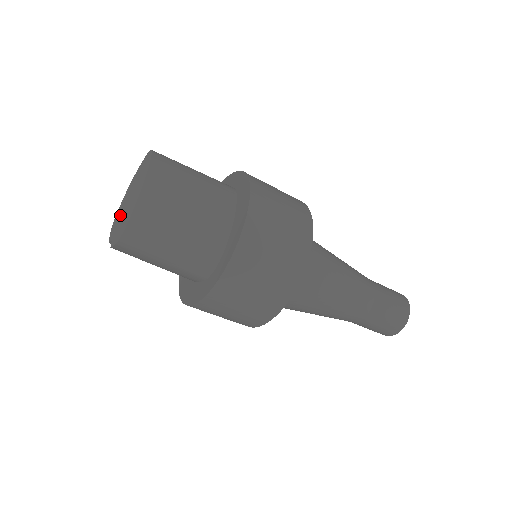
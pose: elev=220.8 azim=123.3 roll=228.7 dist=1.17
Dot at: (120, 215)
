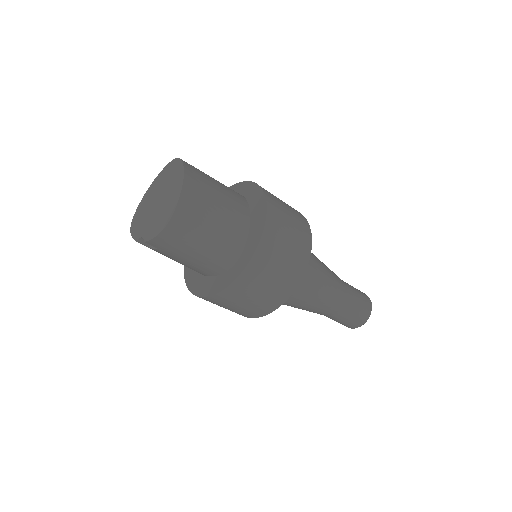
Dot at: (145, 216)
